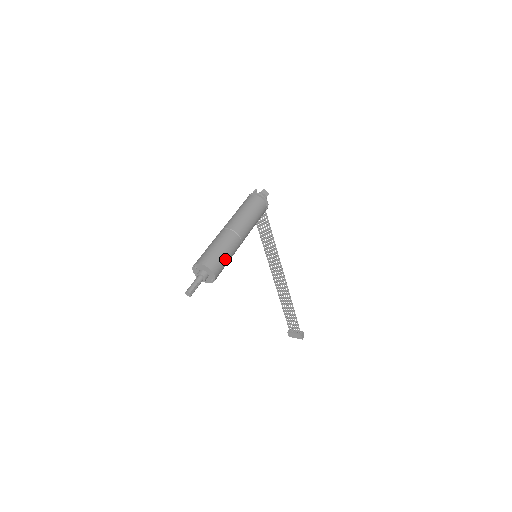
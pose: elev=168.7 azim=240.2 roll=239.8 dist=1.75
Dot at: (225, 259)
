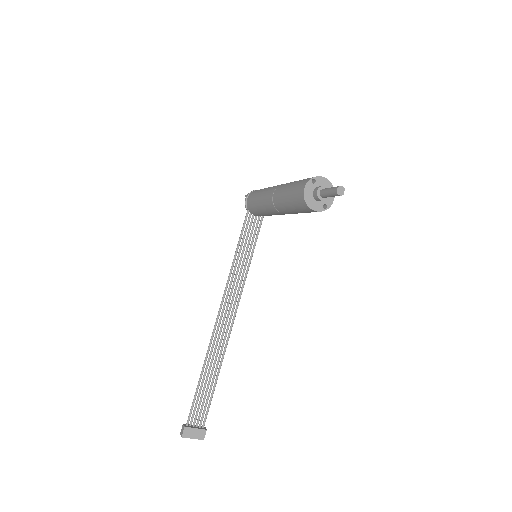
Dot at: occluded
